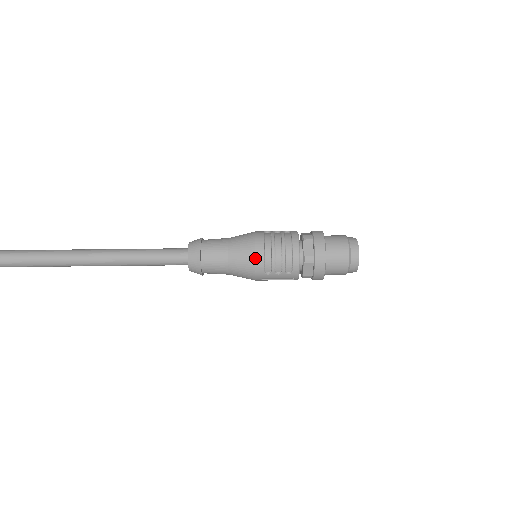
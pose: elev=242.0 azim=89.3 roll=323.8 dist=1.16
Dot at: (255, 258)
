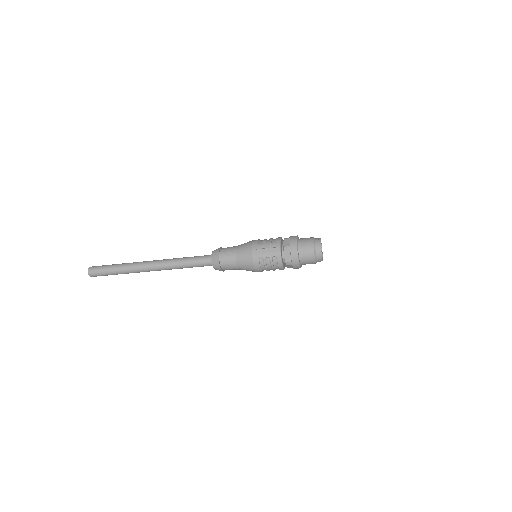
Dot at: occluded
